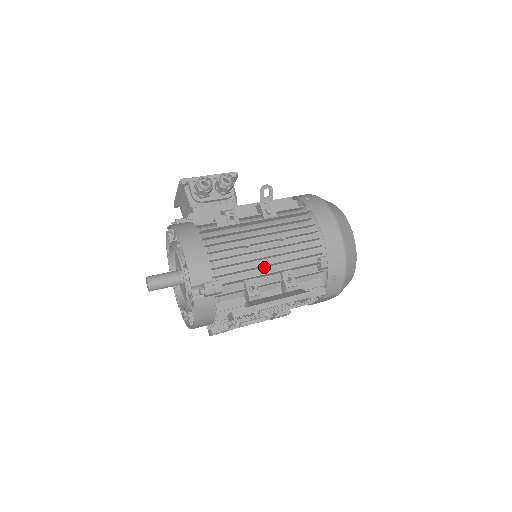
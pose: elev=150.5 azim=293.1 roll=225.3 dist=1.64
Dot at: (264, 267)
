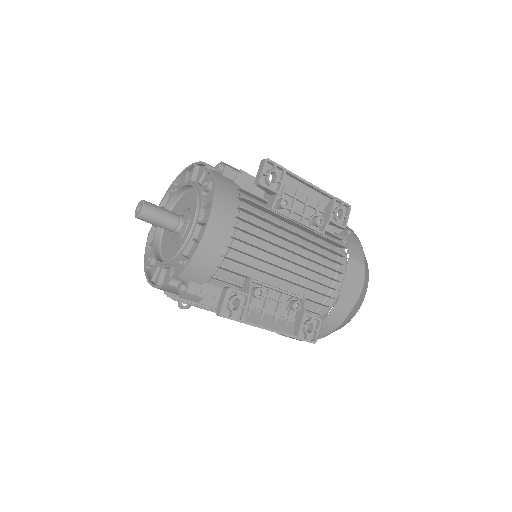
Dot at: occluded
